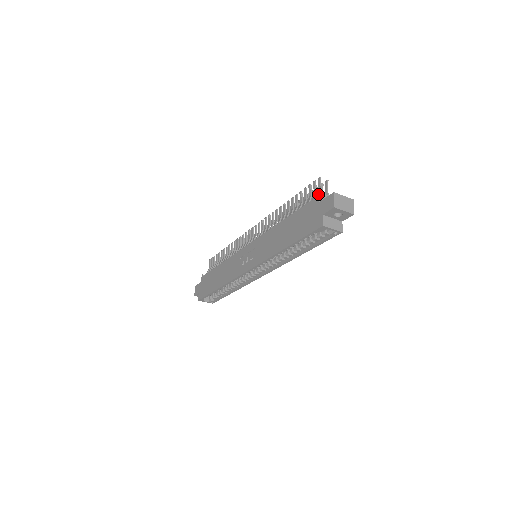
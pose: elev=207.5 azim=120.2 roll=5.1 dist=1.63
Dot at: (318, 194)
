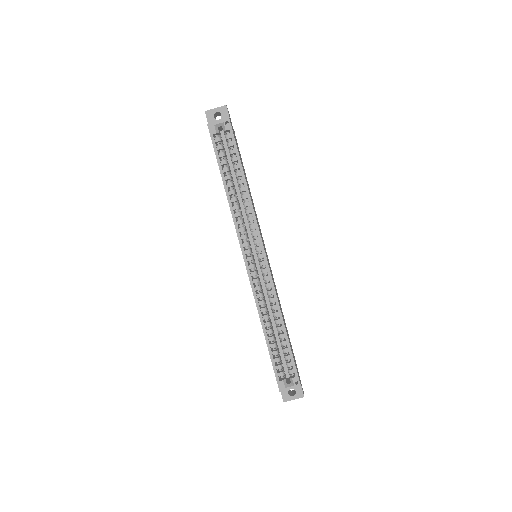
Dot at: occluded
